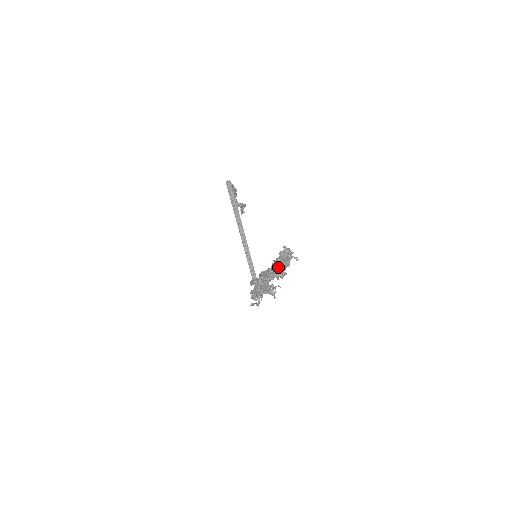
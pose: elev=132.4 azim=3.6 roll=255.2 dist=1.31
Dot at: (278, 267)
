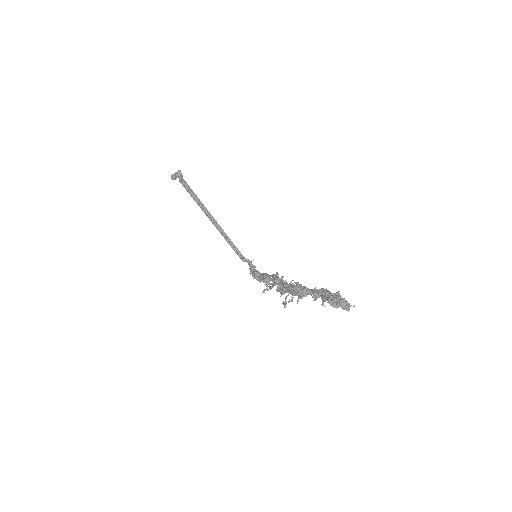
Dot at: occluded
